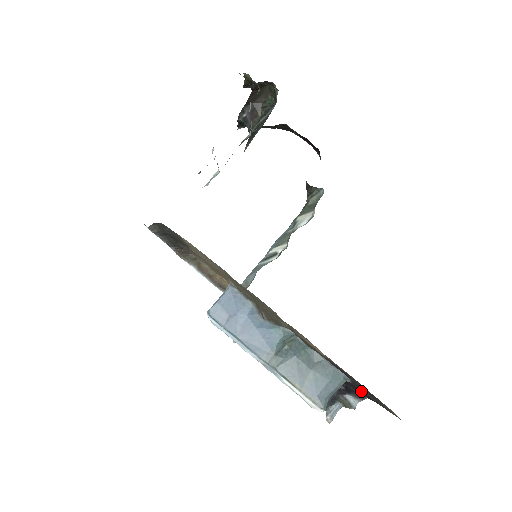
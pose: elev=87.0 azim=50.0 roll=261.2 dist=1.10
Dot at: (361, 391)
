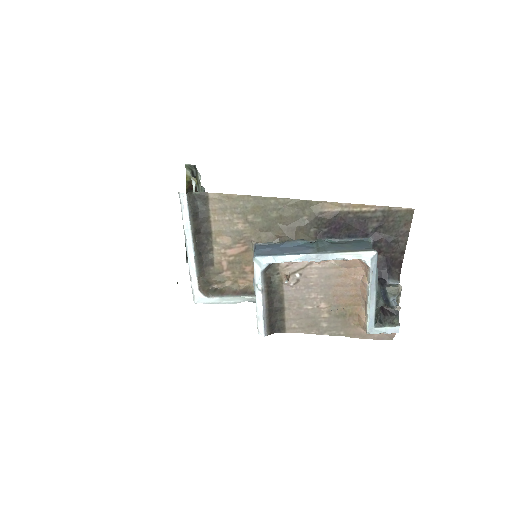
Dot at: (388, 259)
